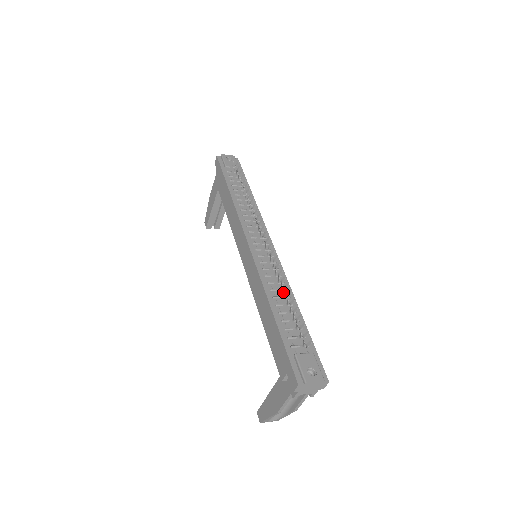
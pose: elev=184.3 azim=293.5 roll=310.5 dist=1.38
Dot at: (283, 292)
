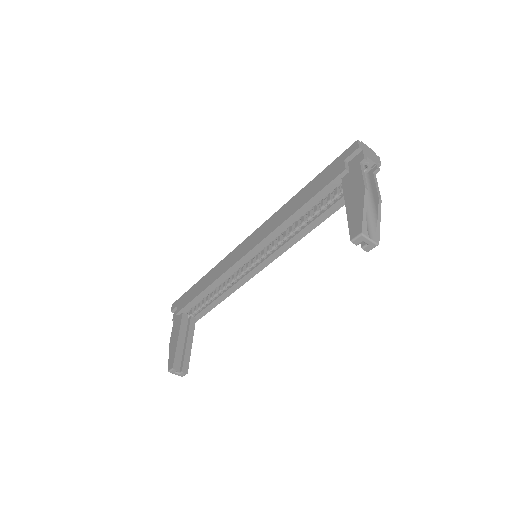
Dot at: occluded
